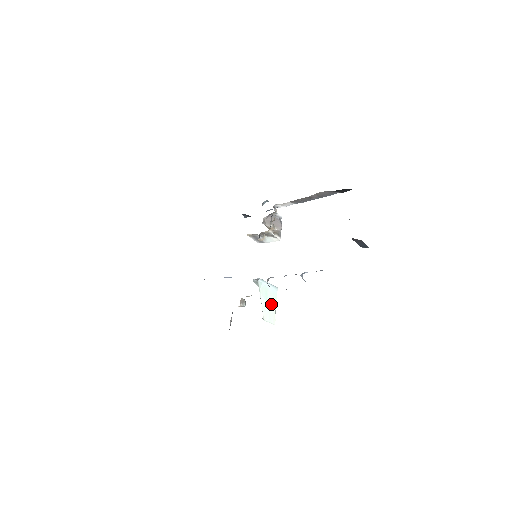
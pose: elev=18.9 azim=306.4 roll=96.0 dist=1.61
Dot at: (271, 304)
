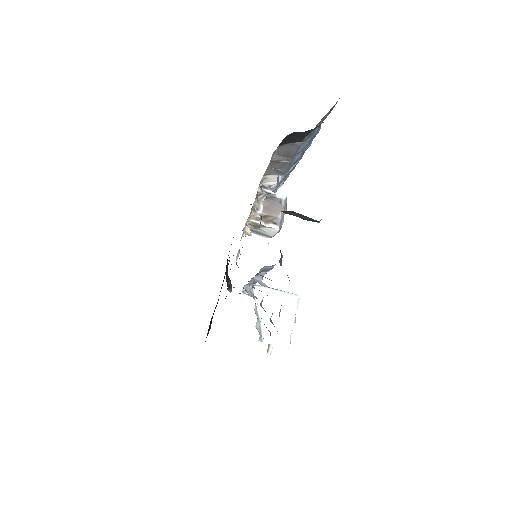
Dot at: (282, 319)
